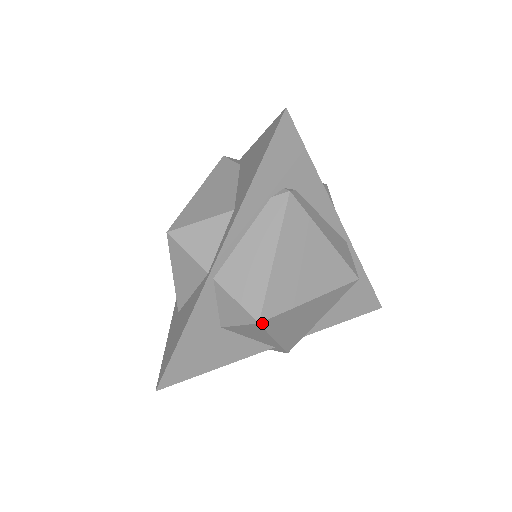
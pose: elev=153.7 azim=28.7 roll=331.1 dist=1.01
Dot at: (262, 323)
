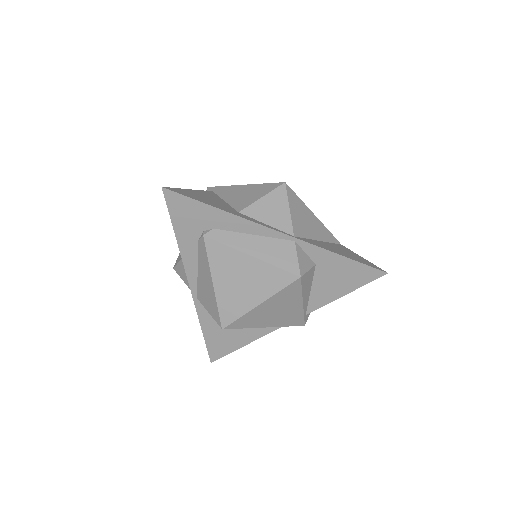
Dot at: (226, 328)
